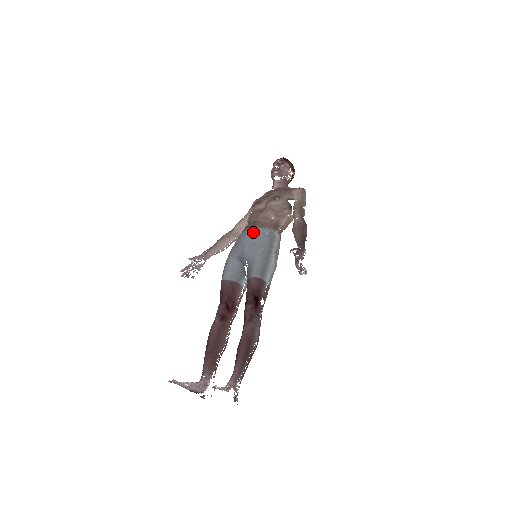
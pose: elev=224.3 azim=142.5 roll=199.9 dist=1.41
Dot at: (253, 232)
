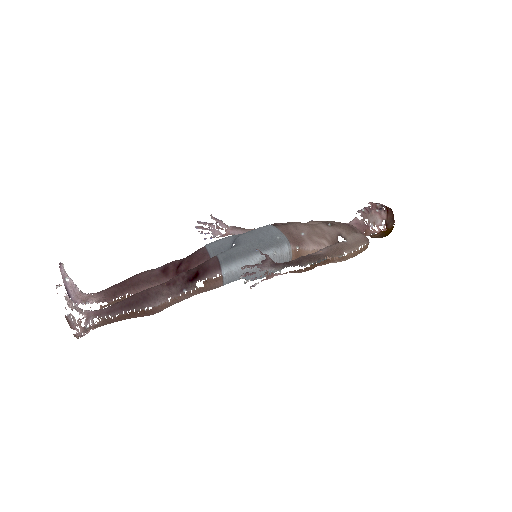
Dot at: (269, 228)
